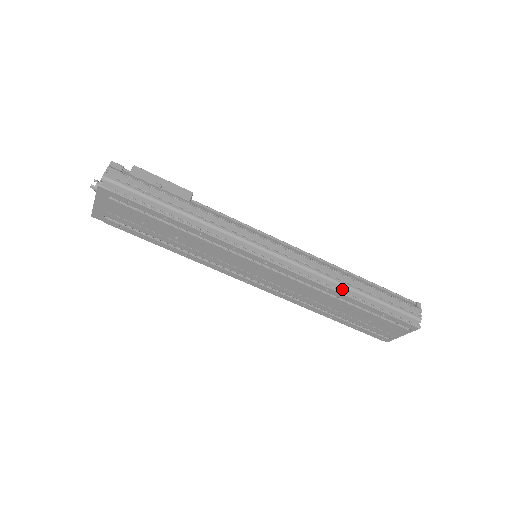
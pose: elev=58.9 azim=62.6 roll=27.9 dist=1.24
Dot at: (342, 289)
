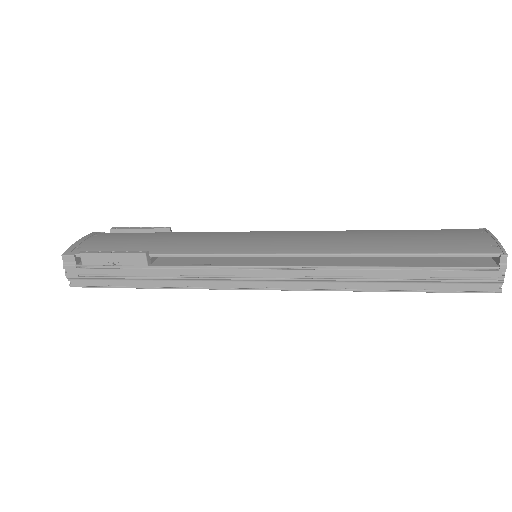
Dot at: (363, 286)
